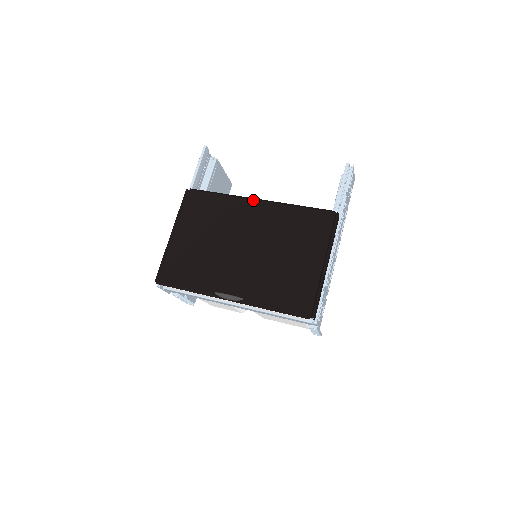
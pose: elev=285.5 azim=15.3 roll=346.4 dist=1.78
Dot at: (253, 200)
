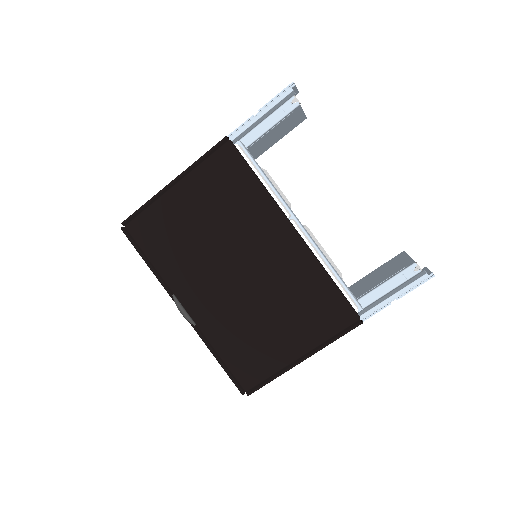
Dot at: (289, 223)
